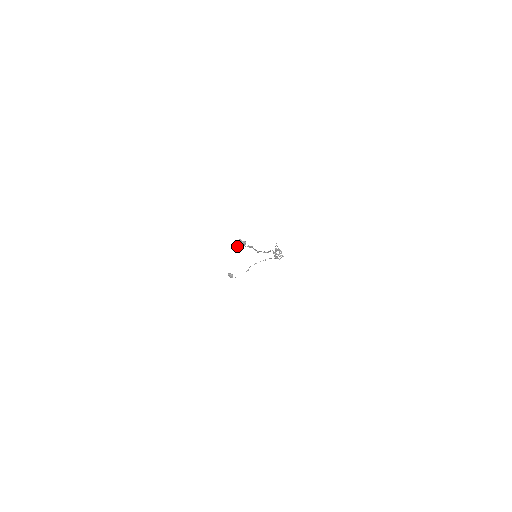
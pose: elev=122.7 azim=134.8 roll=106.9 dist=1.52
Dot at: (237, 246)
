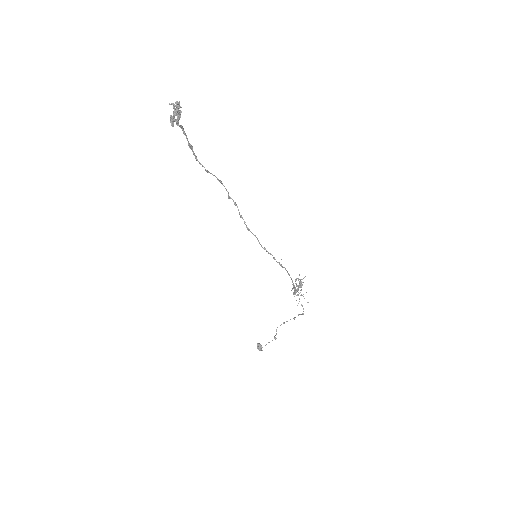
Dot at: (177, 120)
